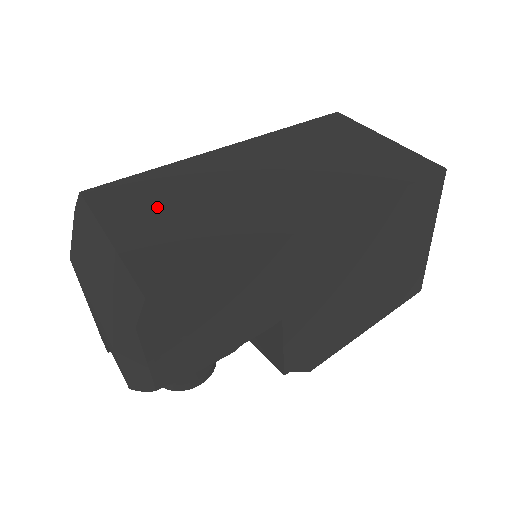
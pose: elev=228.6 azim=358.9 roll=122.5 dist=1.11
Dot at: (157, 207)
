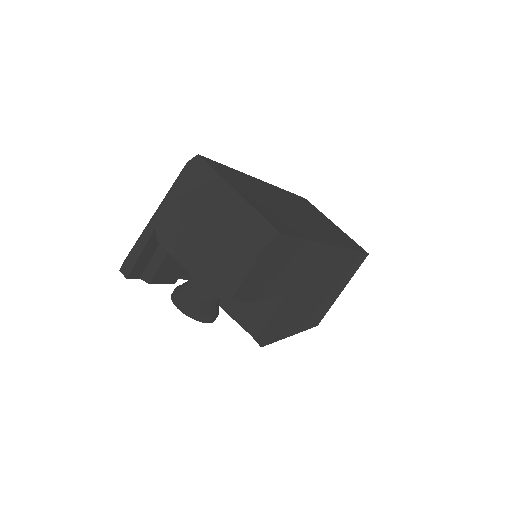
Dot at: (250, 191)
